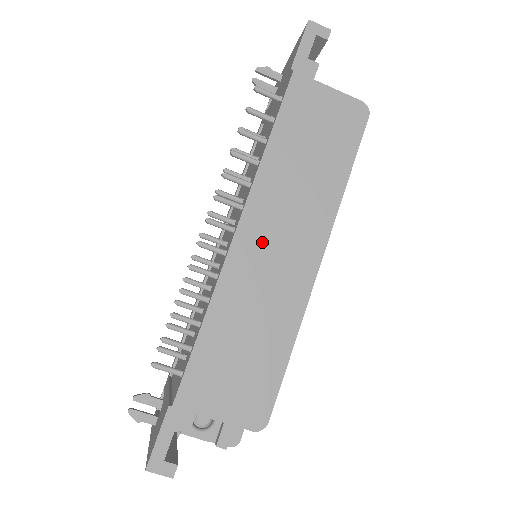
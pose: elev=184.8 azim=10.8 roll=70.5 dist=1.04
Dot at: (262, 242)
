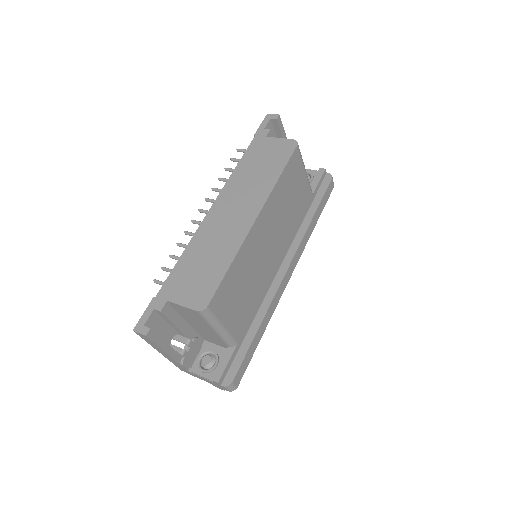
Dot at: (223, 213)
